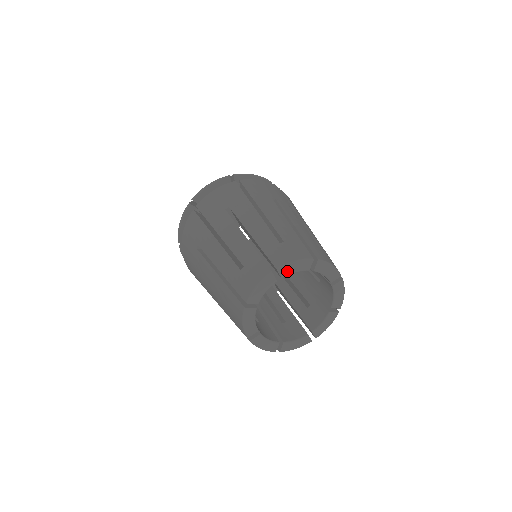
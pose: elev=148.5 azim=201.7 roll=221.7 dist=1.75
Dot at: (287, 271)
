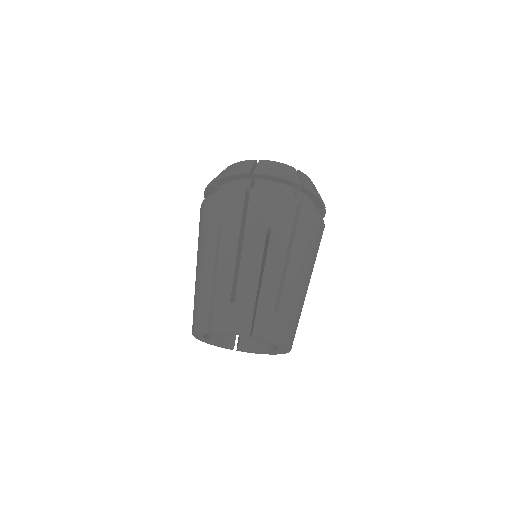
Dot at: (222, 332)
